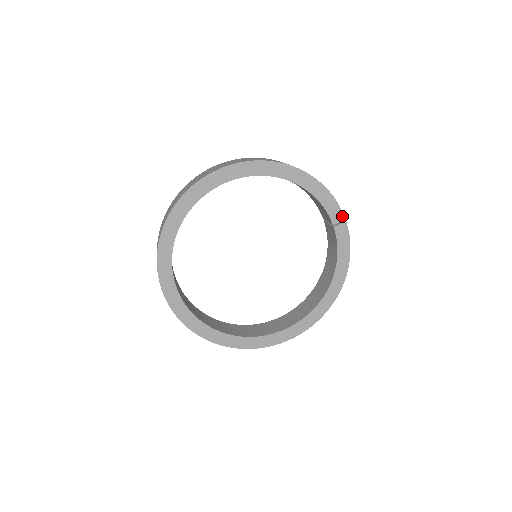
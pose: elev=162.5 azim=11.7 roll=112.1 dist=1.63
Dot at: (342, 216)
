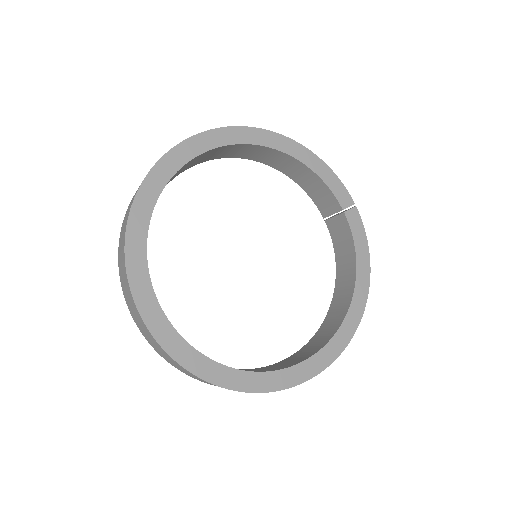
Dot at: (350, 200)
